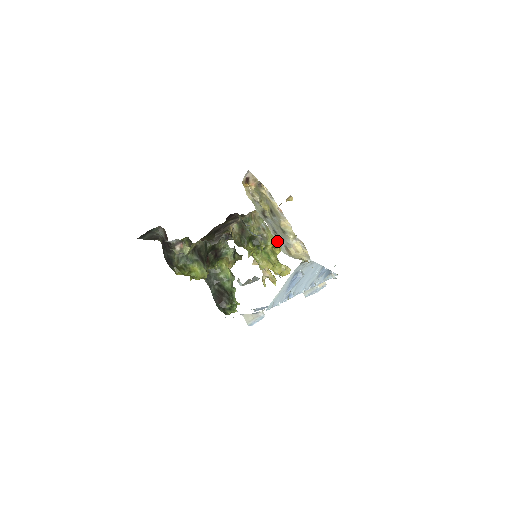
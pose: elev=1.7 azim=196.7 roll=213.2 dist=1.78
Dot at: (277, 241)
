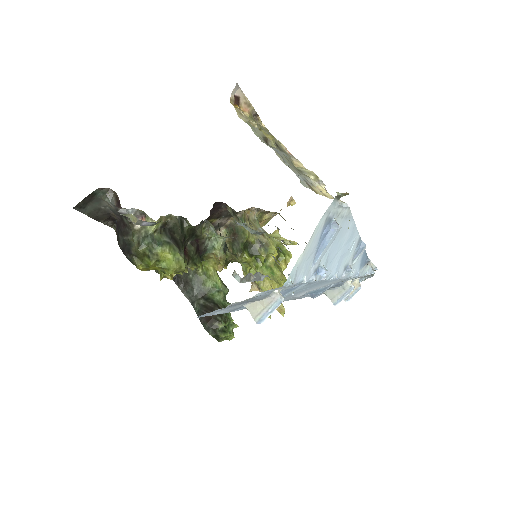
Dot at: occluded
